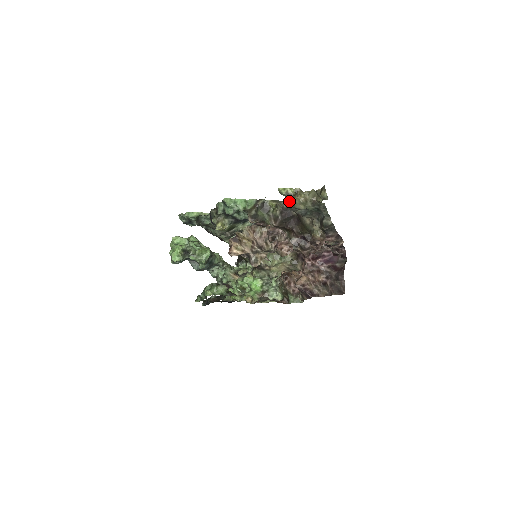
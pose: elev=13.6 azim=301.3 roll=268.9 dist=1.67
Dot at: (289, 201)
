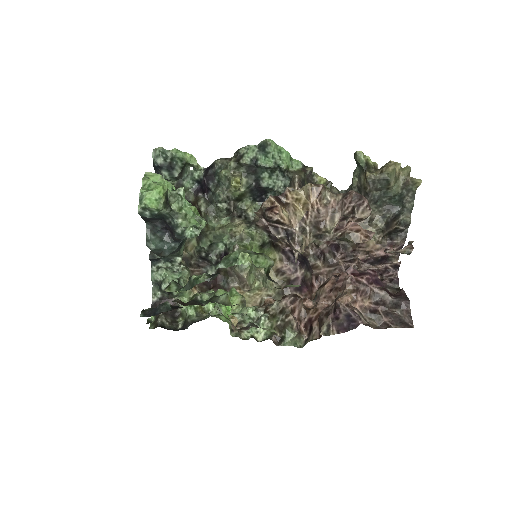
Dot at: (370, 172)
